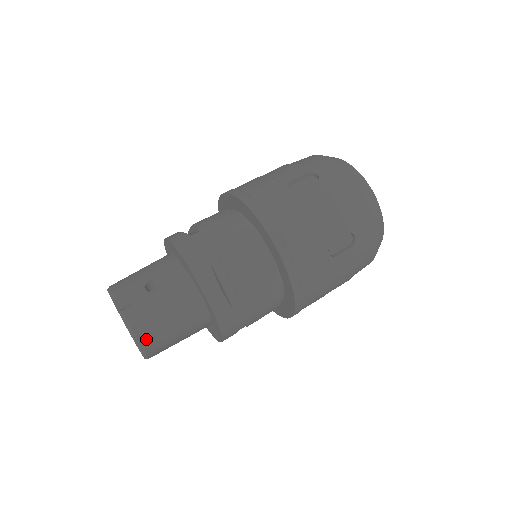
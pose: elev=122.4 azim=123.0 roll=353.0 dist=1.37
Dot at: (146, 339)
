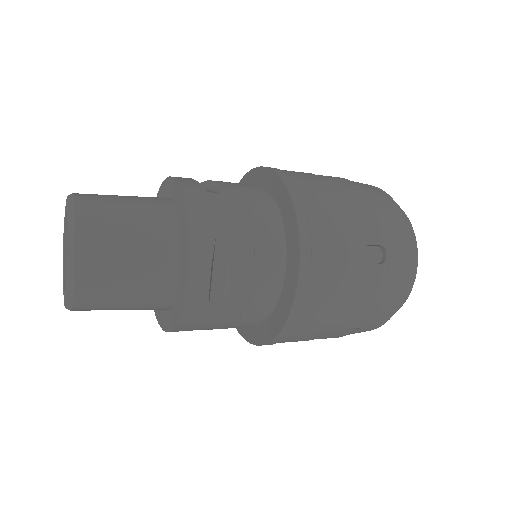
Dot at: (84, 196)
